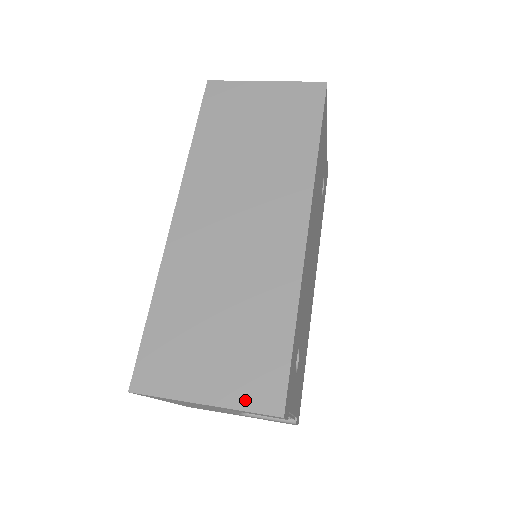
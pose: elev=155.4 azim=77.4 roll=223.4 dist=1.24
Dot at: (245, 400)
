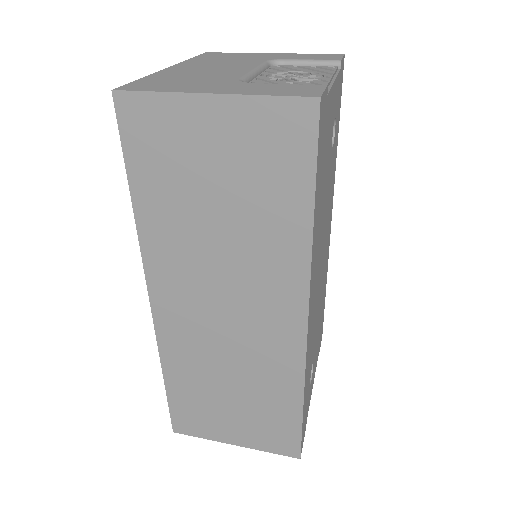
Dot at: (267, 447)
